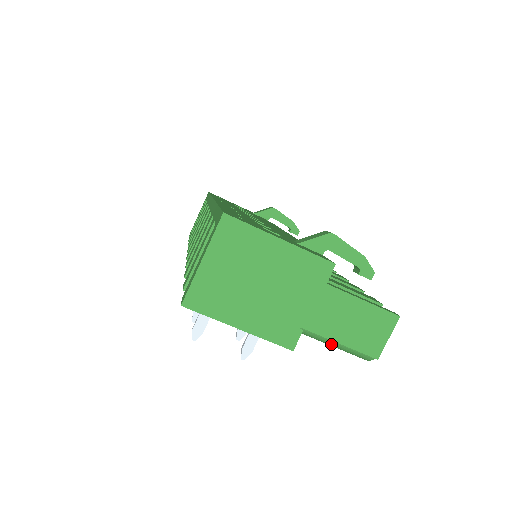
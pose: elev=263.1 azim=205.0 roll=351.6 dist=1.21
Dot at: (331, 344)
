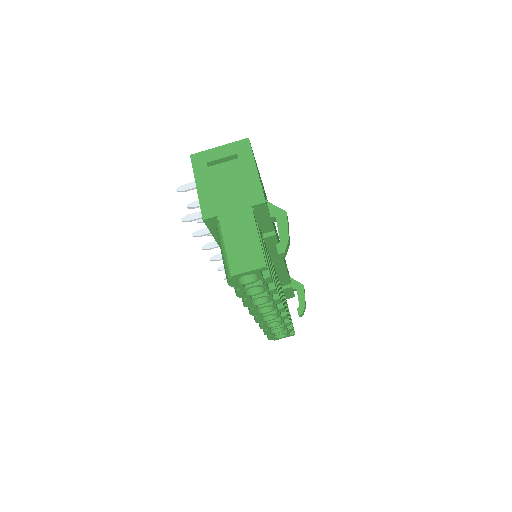
Dot at: (222, 250)
